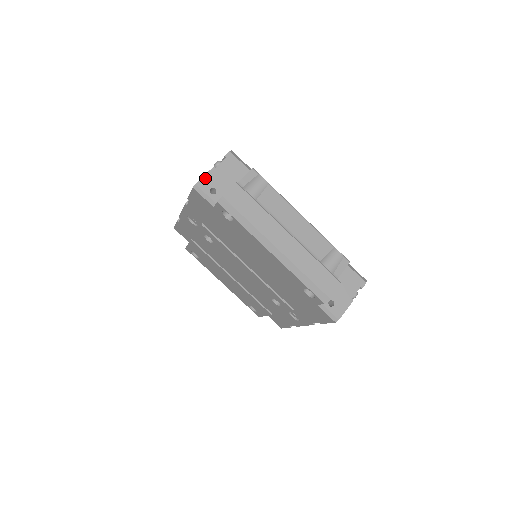
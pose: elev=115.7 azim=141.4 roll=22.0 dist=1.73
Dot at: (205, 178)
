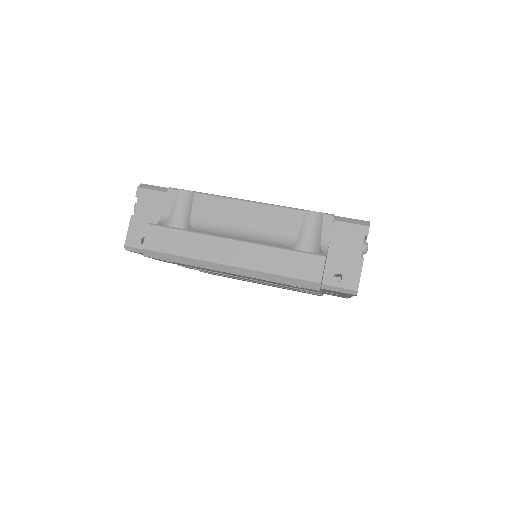
Dot at: (130, 233)
